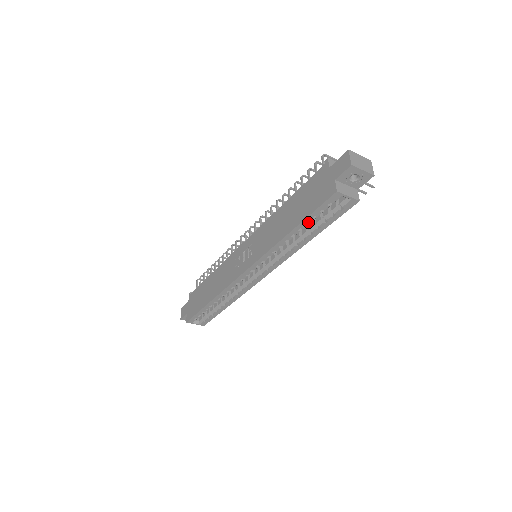
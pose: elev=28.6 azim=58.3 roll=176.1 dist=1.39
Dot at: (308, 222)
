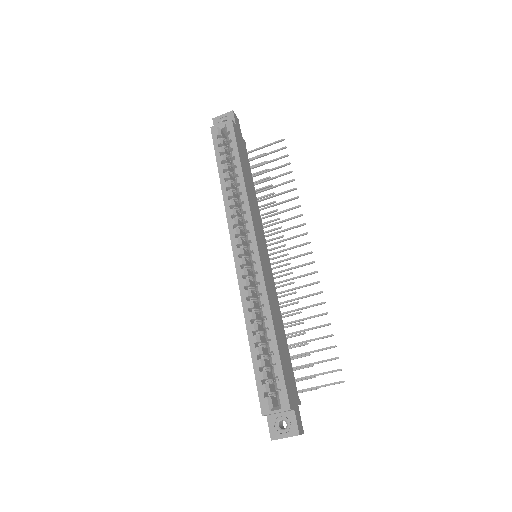
Dot at: (221, 161)
